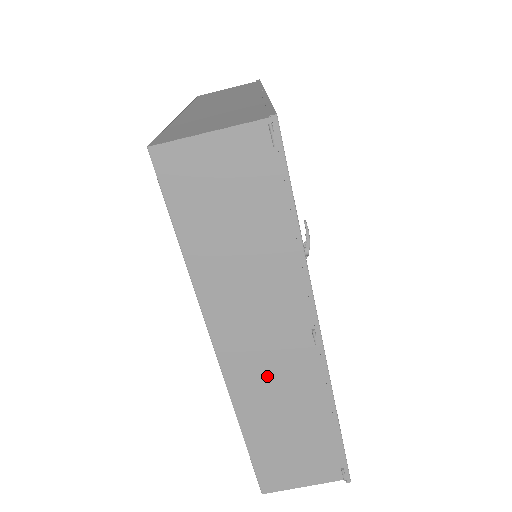
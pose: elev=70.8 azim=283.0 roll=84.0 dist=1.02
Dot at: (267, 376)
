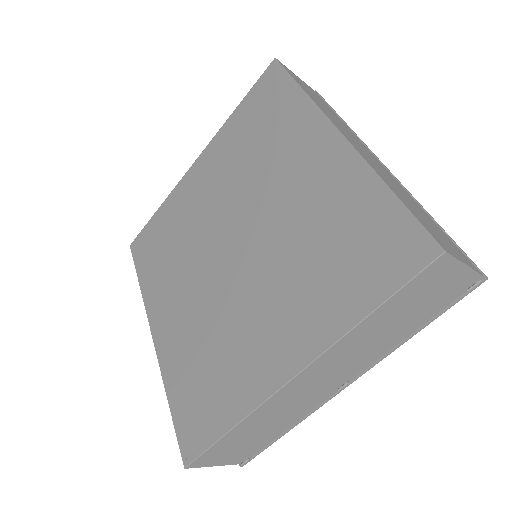
Dot at: (295, 399)
